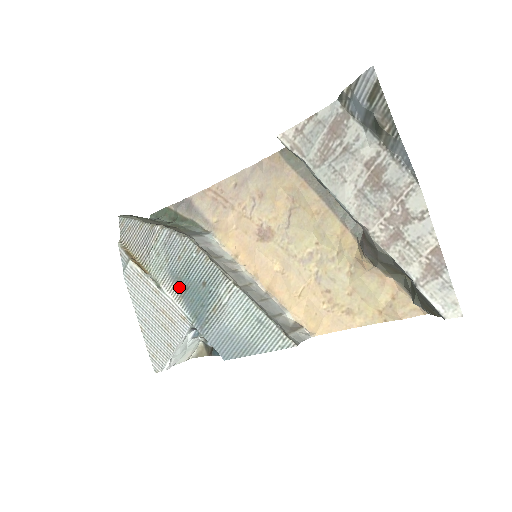
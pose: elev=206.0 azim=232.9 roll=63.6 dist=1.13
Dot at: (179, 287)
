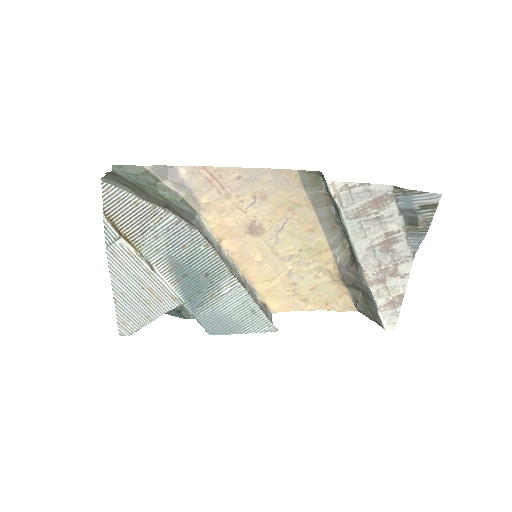
Dot at: (176, 272)
